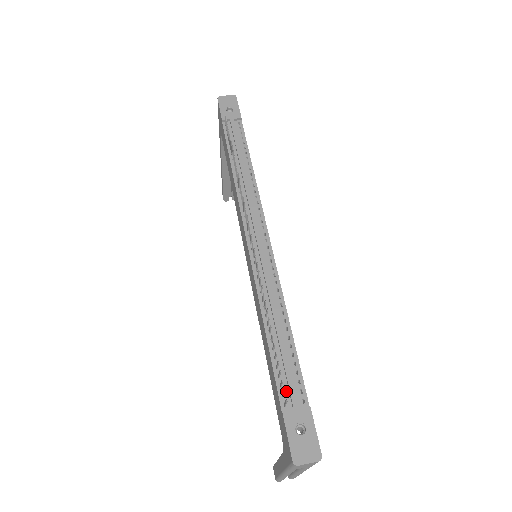
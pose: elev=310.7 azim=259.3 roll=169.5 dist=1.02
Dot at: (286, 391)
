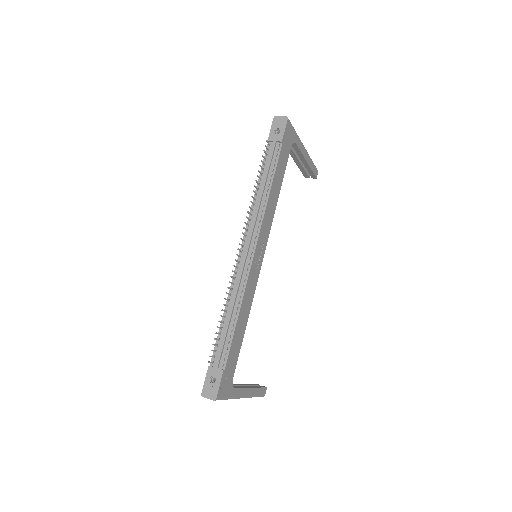
Dot at: (217, 355)
